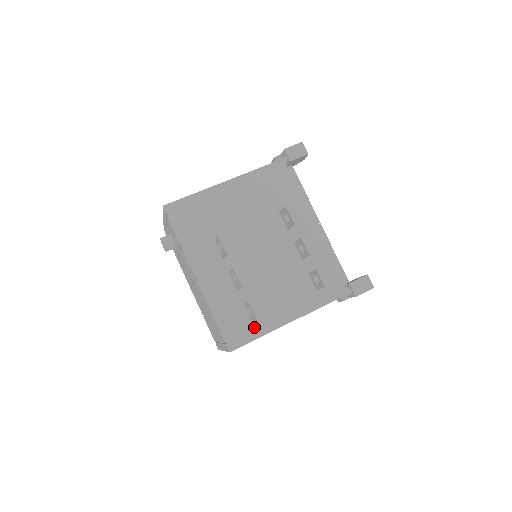
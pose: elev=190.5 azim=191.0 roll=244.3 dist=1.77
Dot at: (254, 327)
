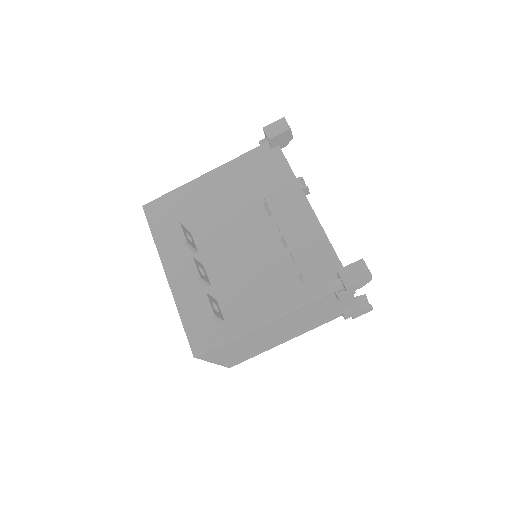
Dot at: (223, 329)
